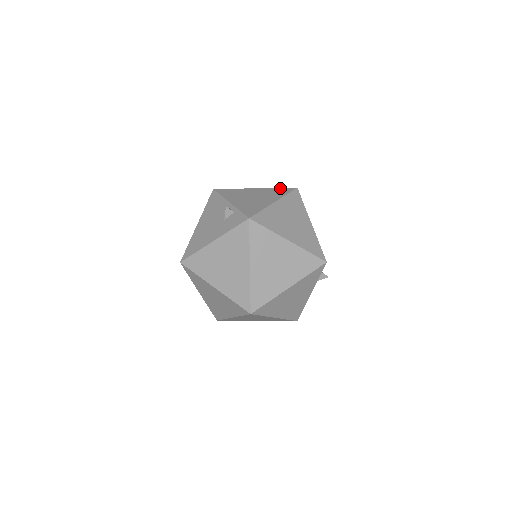
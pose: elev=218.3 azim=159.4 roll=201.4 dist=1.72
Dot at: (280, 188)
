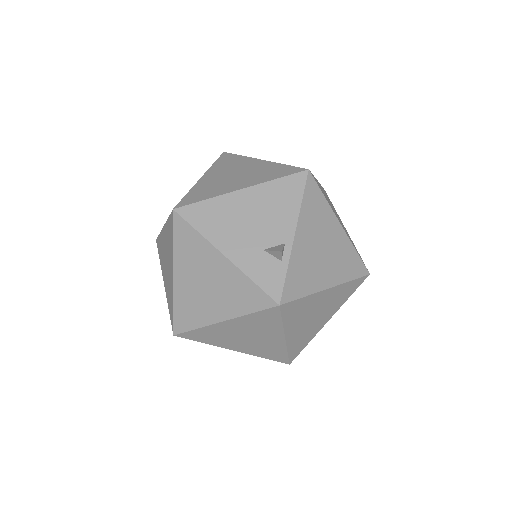
Dot at: (358, 256)
